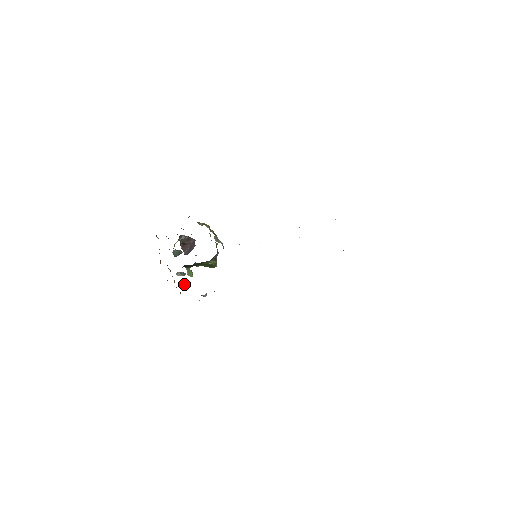
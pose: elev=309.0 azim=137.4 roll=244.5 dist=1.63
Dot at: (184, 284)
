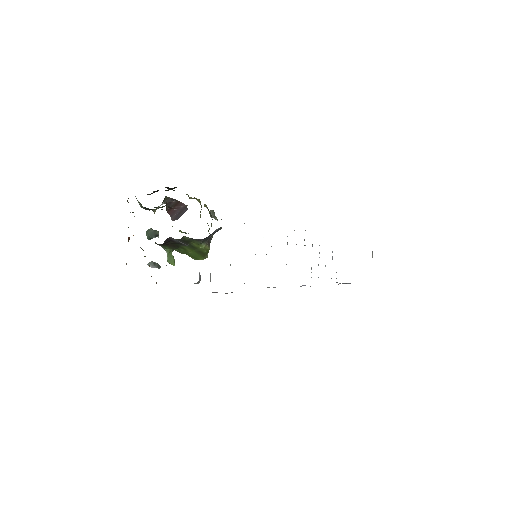
Dot at: occluded
